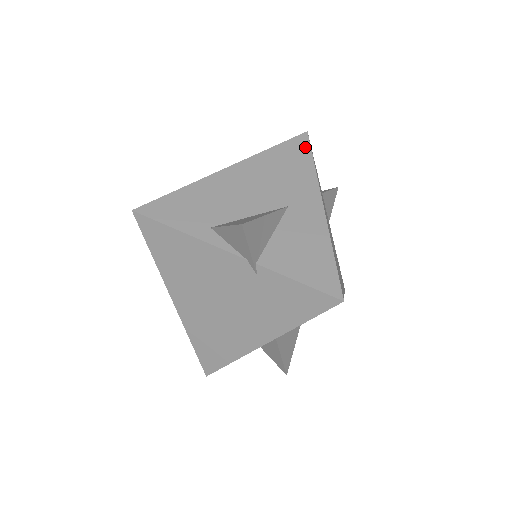
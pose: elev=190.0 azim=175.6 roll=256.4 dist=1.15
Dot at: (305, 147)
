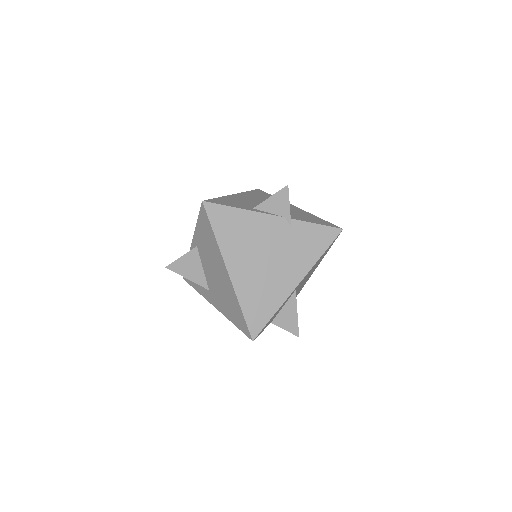
Dot at: (264, 192)
